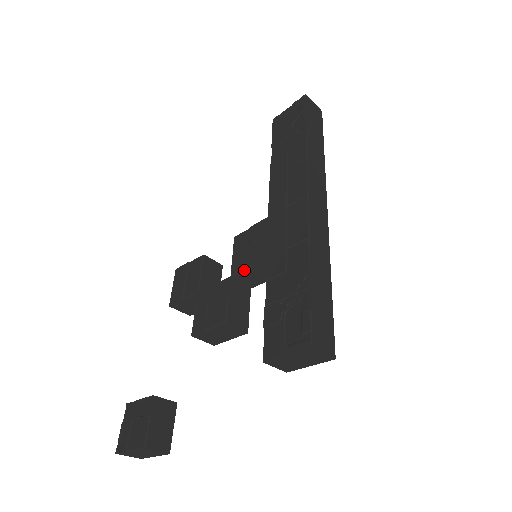
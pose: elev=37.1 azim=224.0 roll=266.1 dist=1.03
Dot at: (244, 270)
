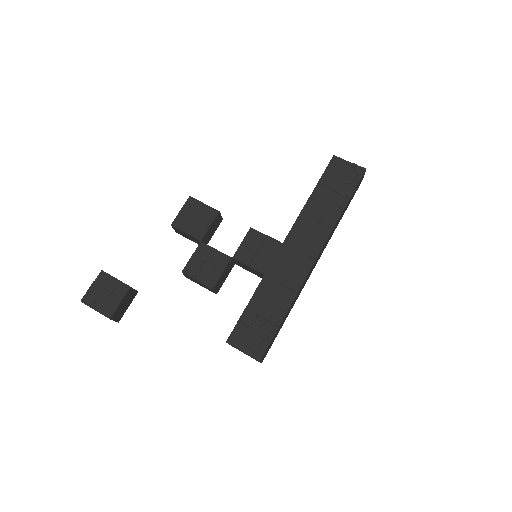
Dot at: (245, 264)
